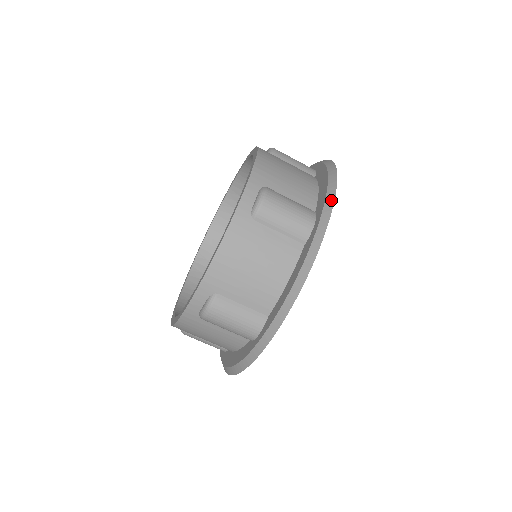
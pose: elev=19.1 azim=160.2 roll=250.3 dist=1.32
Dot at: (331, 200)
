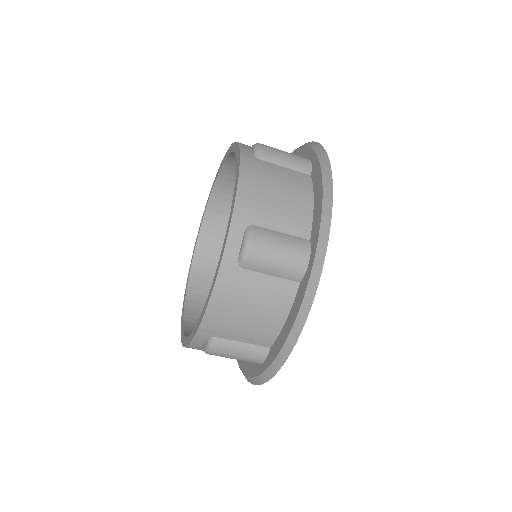
Dot at: (314, 143)
